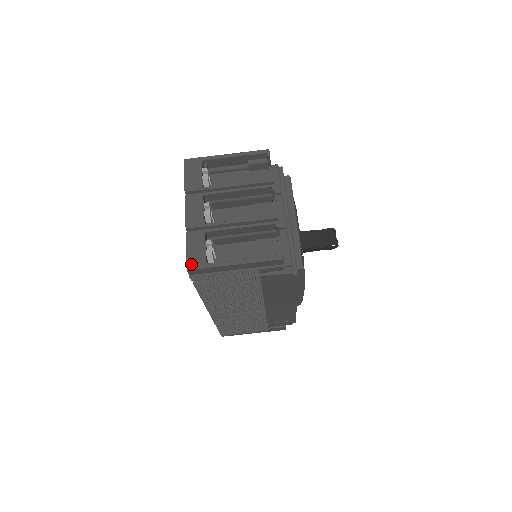
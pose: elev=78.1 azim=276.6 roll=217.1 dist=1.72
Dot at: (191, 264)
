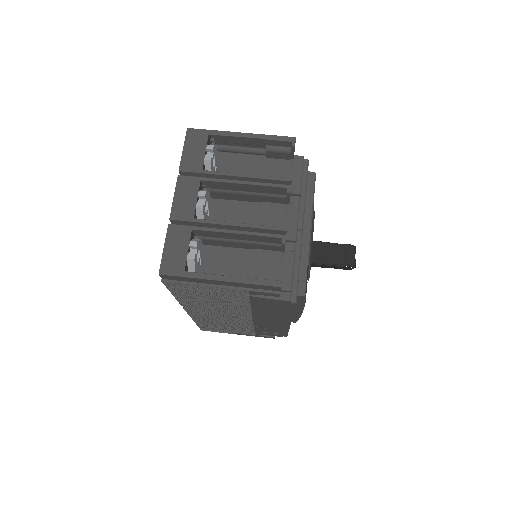
Dot at: (165, 268)
